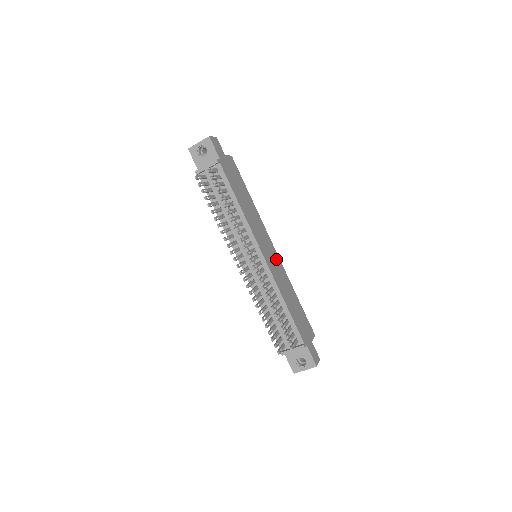
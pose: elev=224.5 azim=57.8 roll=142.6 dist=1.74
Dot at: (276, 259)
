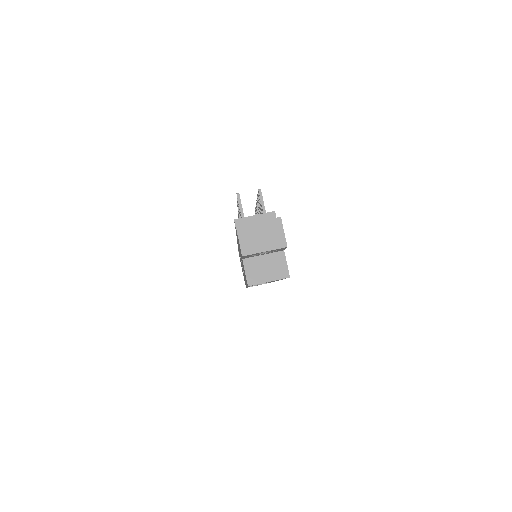
Dot at: occluded
